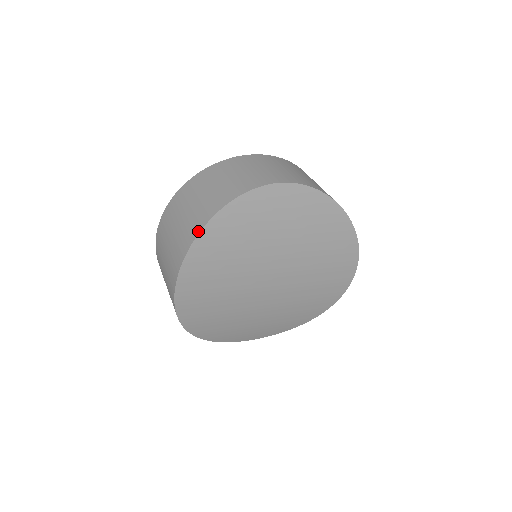
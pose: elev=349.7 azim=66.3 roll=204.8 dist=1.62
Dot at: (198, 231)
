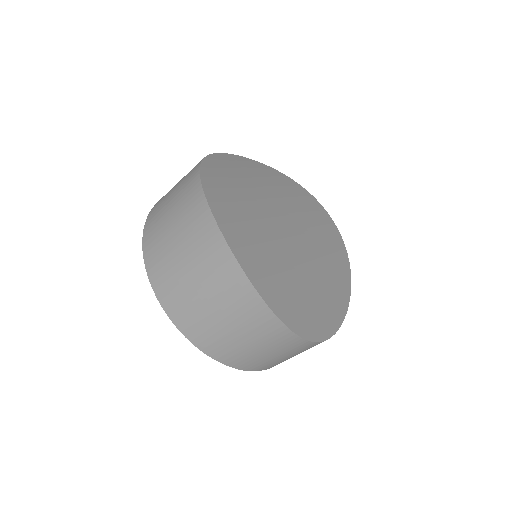
Dot at: (198, 182)
